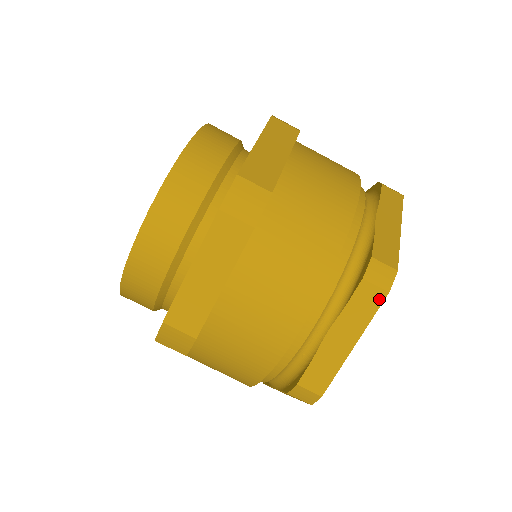
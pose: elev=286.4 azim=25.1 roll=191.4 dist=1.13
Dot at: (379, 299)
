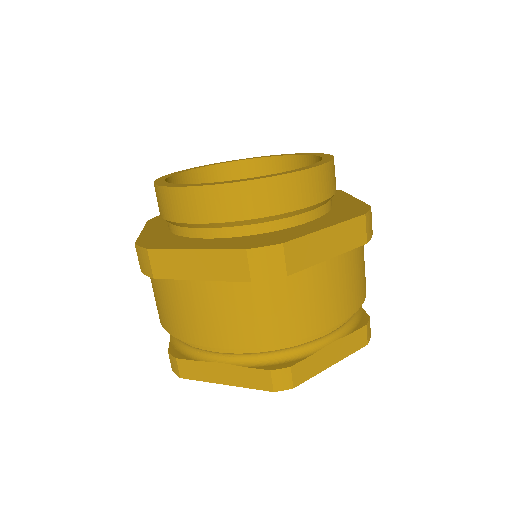
Dot at: (265, 387)
